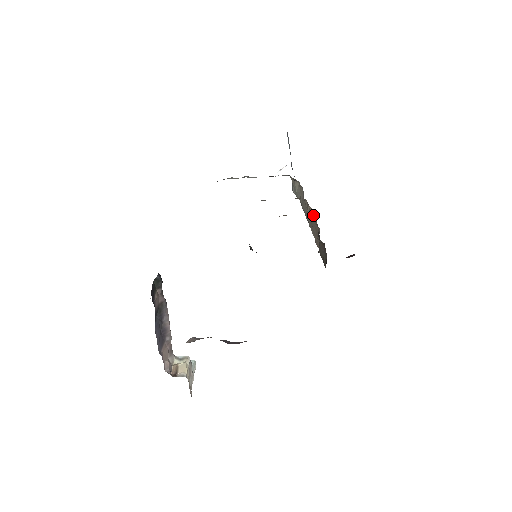
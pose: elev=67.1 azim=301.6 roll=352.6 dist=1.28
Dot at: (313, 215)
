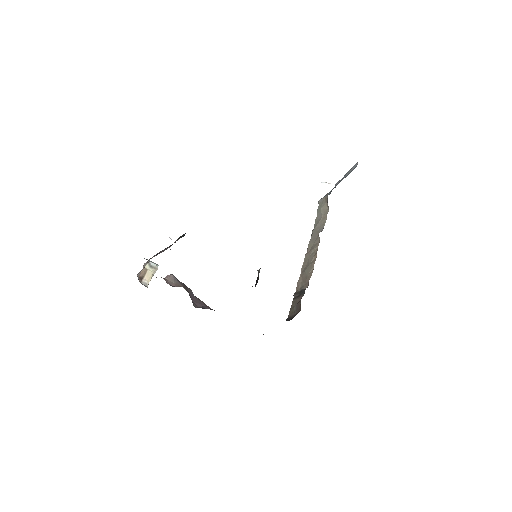
Dot at: (313, 266)
